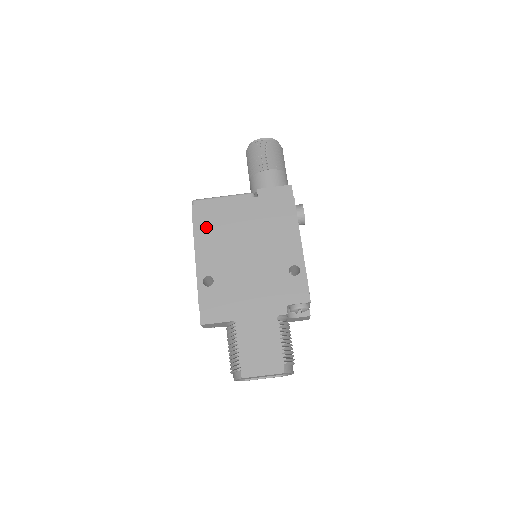
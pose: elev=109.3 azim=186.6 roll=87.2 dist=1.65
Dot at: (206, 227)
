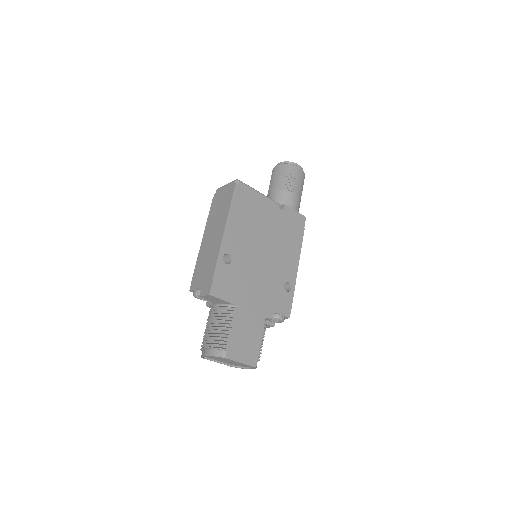
Dot at: (241, 210)
